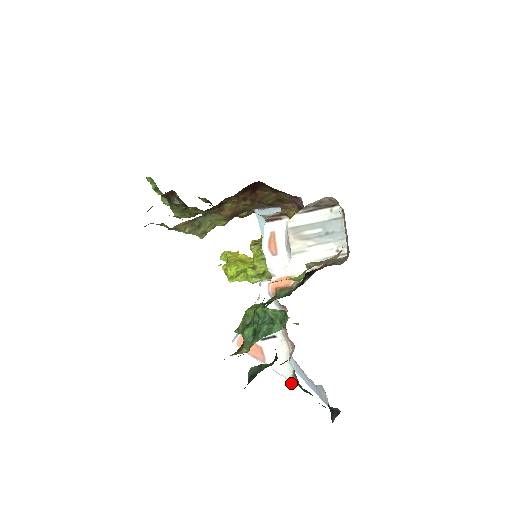
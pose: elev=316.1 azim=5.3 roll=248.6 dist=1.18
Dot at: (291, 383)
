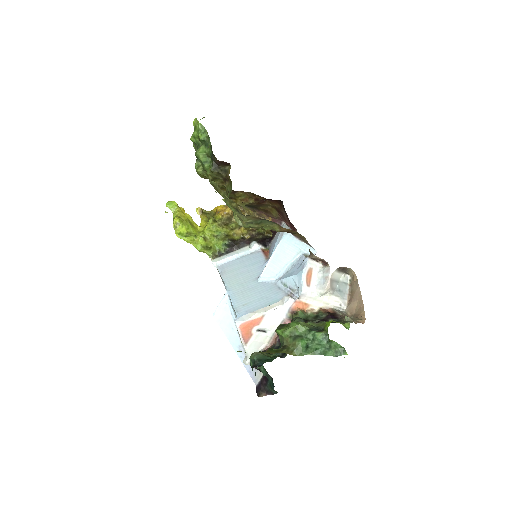
Dot at: (249, 363)
